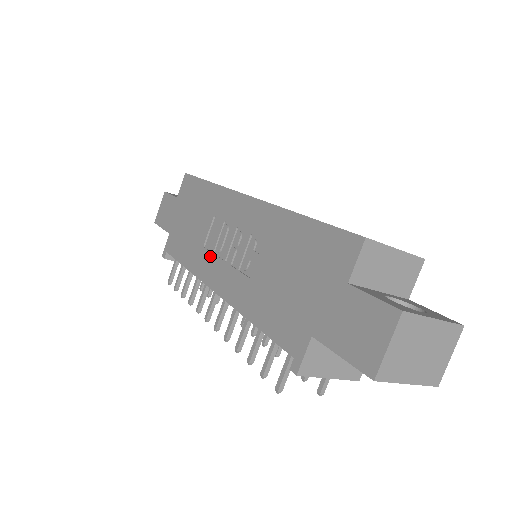
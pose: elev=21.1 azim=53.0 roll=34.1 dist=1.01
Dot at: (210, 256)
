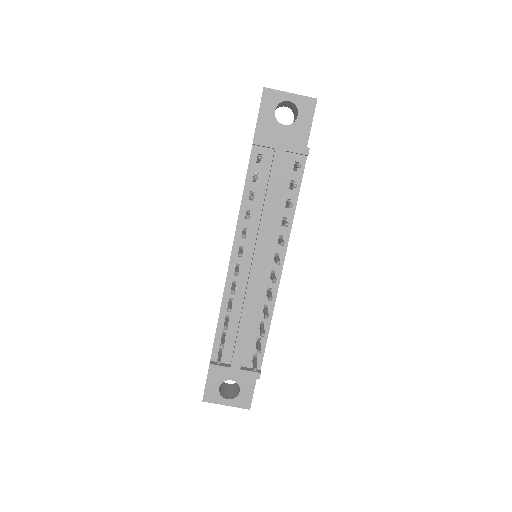
Dot at: occluded
